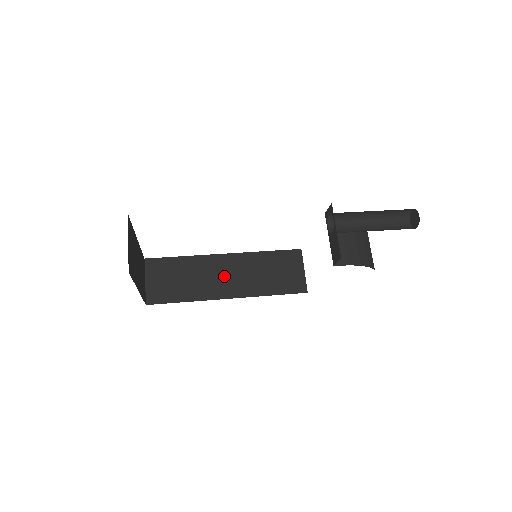
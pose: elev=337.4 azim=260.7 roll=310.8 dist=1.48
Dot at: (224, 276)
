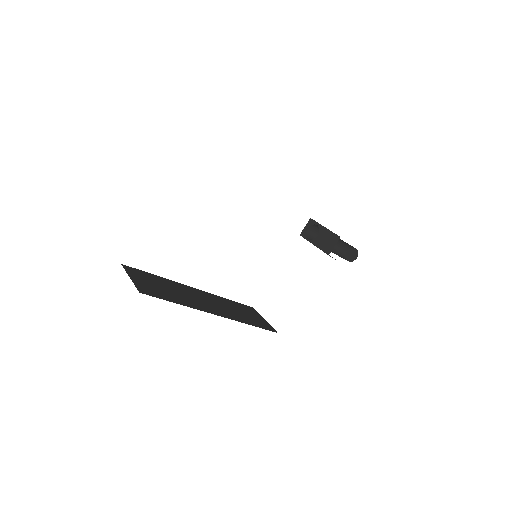
Dot at: (204, 301)
